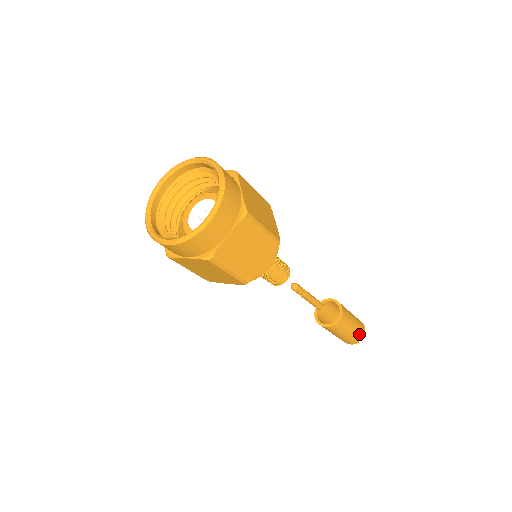
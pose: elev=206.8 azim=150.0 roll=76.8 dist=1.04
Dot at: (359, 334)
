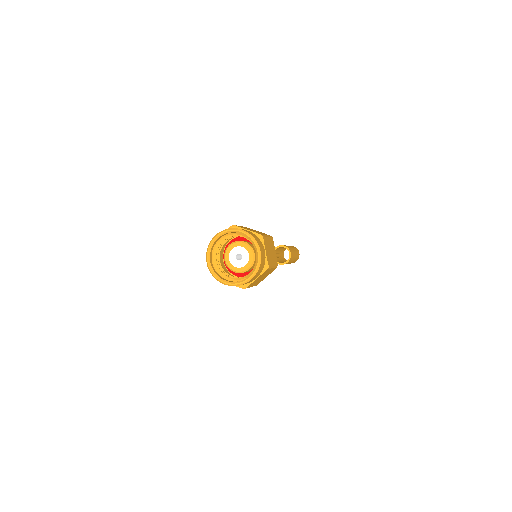
Dot at: (296, 260)
